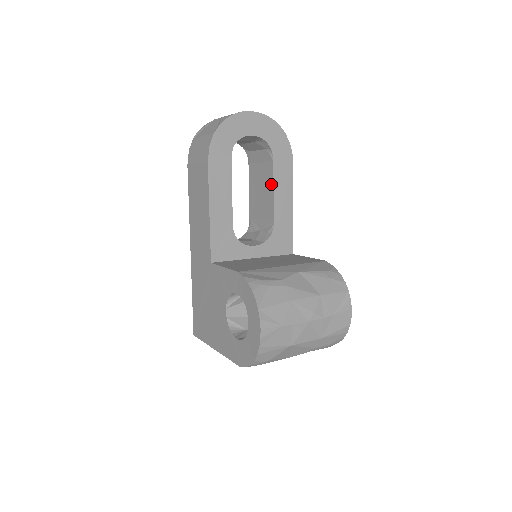
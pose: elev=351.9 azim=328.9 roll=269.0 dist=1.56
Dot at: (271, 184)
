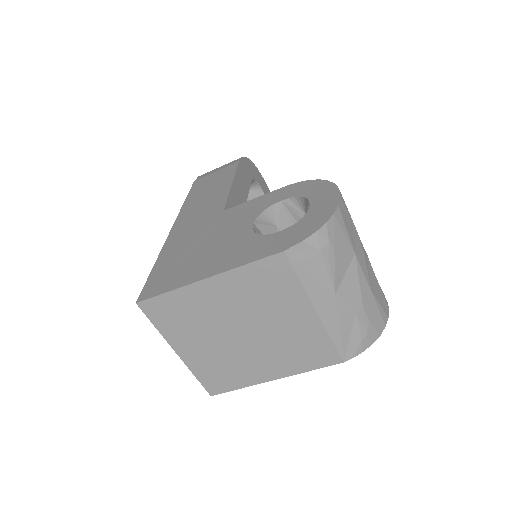
Dot at: occluded
